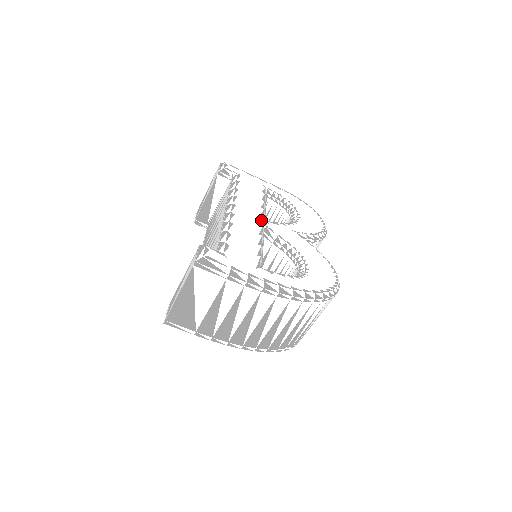
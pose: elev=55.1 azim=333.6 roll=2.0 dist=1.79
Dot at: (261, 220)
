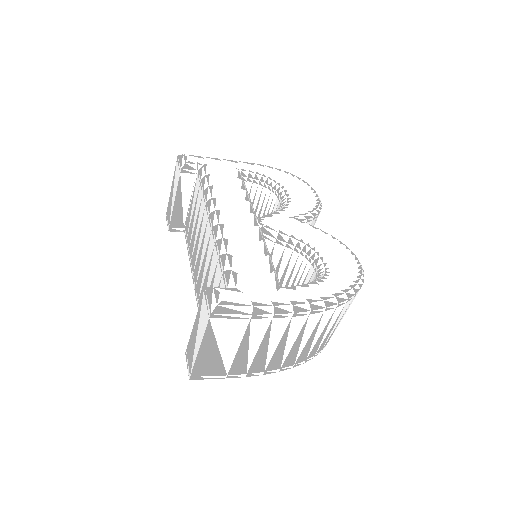
Dot at: (253, 219)
